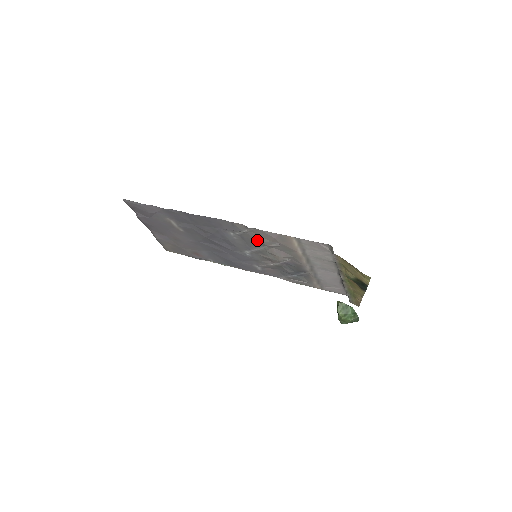
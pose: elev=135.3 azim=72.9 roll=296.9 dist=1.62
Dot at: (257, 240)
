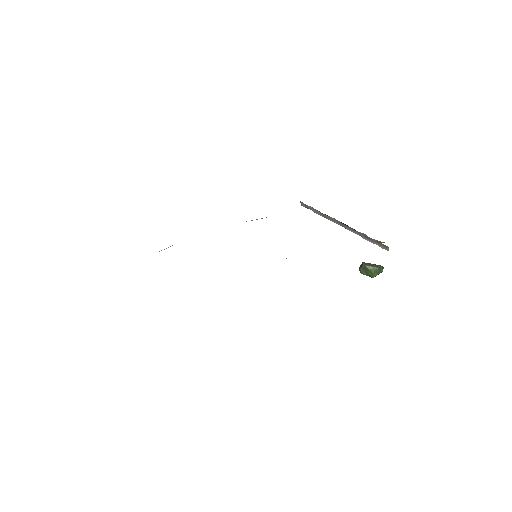
Dot at: occluded
